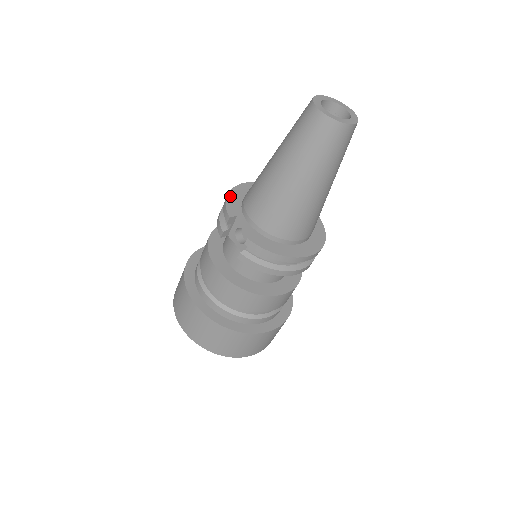
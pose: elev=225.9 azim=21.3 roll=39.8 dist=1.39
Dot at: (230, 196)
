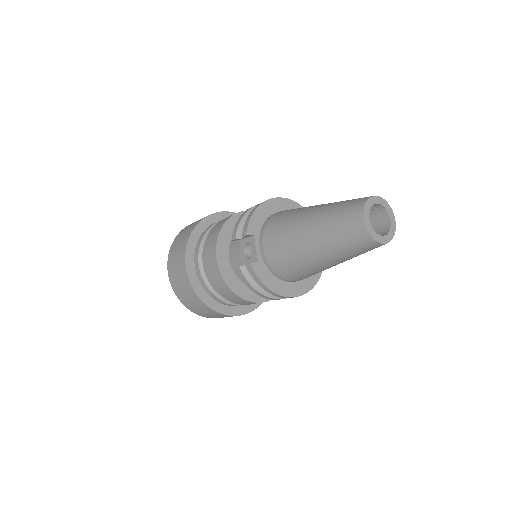
Dot at: (258, 210)
